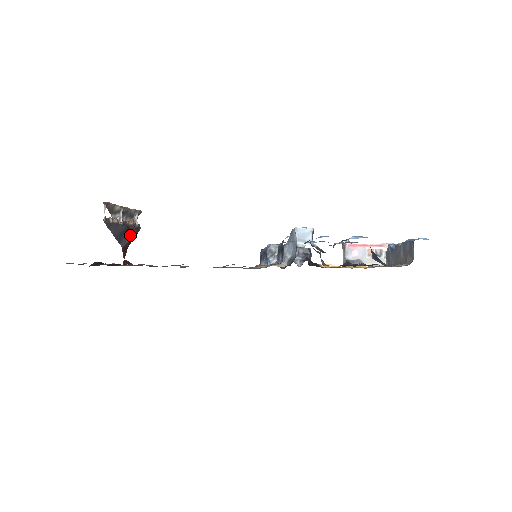
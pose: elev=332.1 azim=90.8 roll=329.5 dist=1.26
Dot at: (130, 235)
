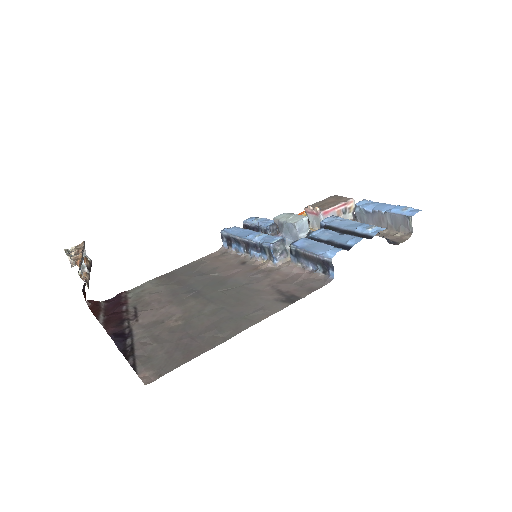
Dot at: occluded
